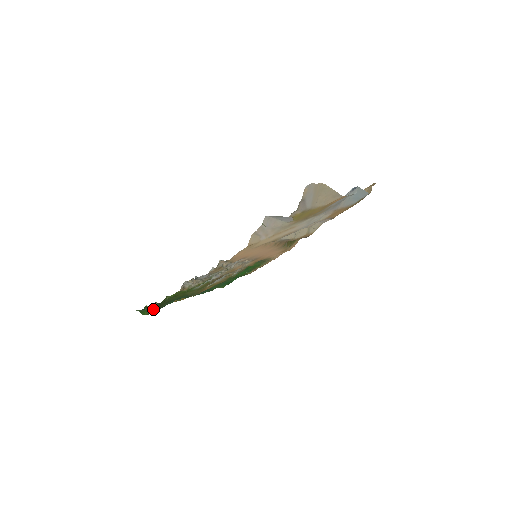
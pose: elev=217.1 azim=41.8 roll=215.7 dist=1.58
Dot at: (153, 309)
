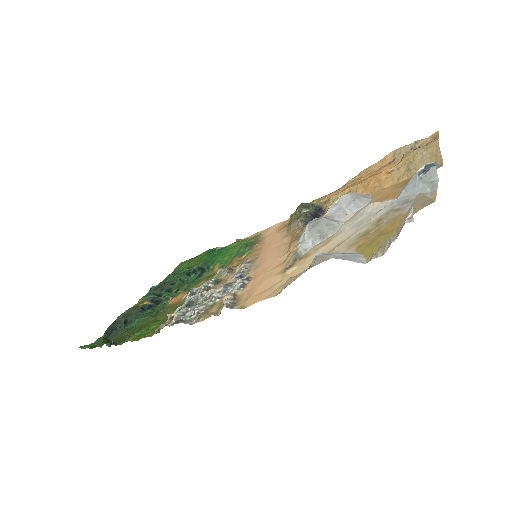
Dot at: occluded
